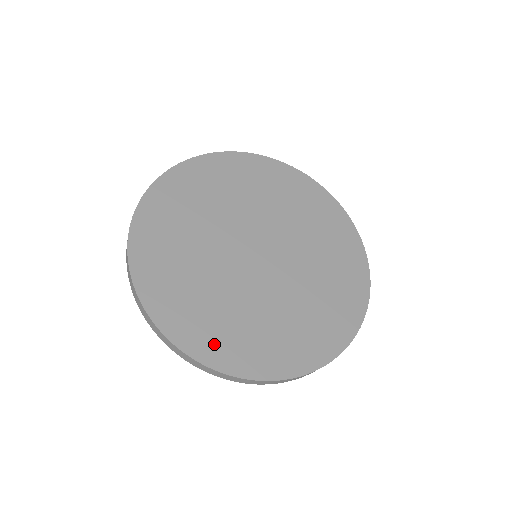
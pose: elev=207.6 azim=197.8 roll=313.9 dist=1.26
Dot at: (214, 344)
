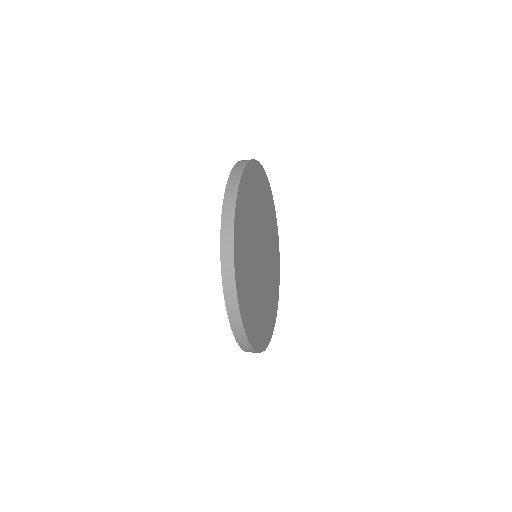
Dot at: (253, 329)
